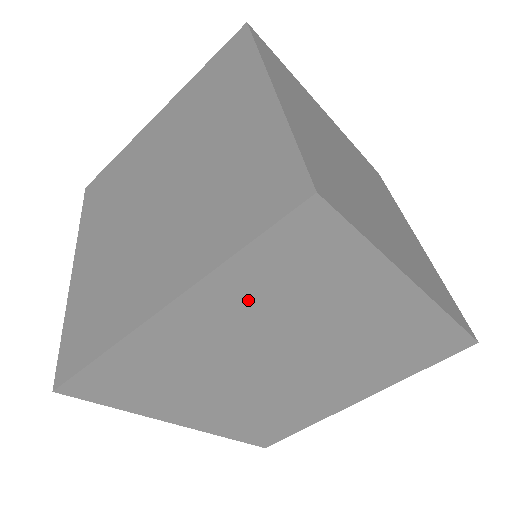
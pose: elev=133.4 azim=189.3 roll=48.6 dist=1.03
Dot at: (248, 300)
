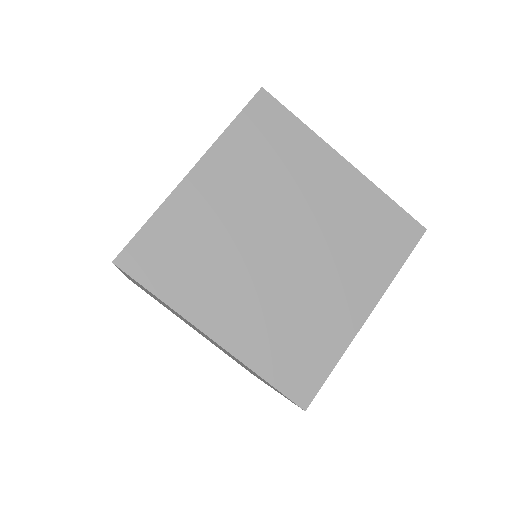
Dot at: occluded
